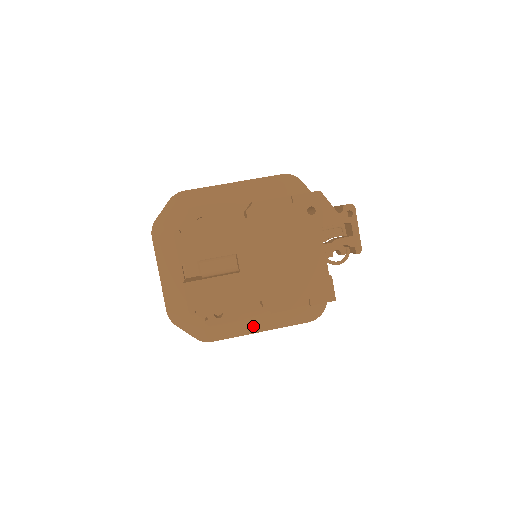
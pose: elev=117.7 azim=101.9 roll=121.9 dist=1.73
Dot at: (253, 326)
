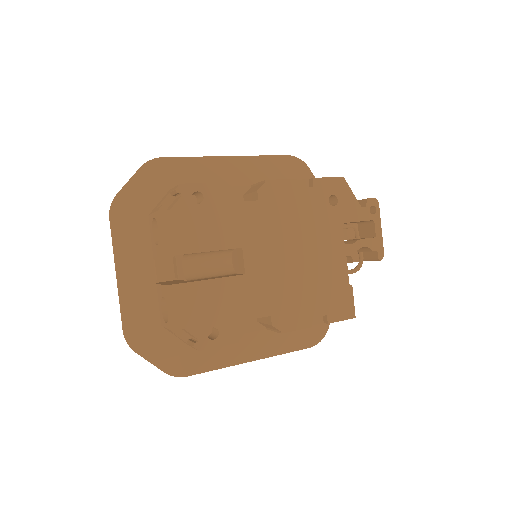
Dot at: (243, 353)
